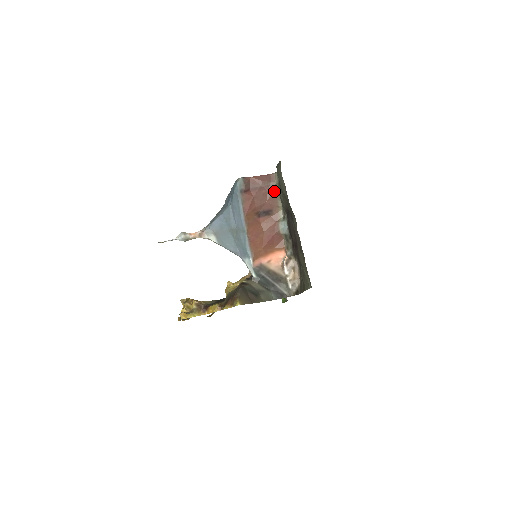
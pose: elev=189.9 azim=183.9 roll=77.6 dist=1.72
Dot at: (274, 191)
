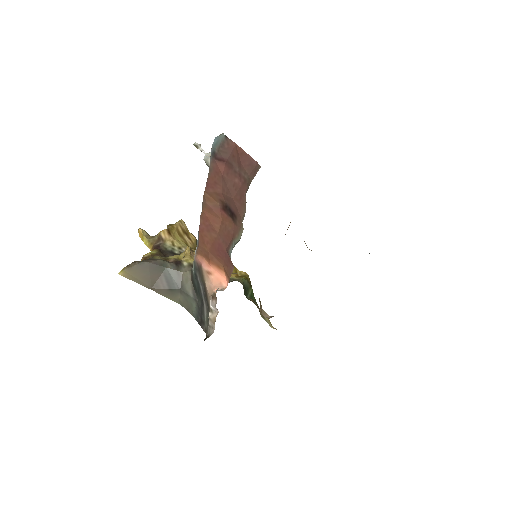
Dot at: occluded
